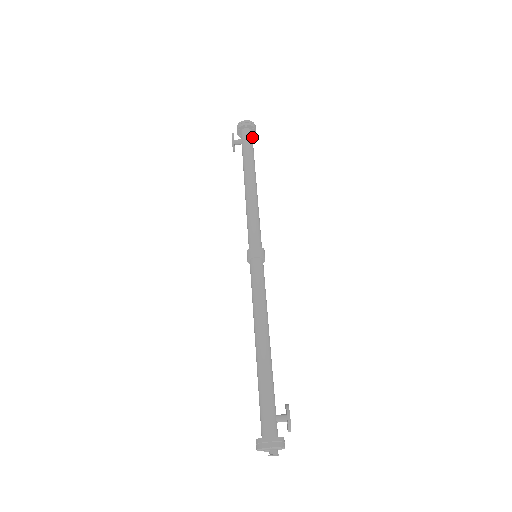
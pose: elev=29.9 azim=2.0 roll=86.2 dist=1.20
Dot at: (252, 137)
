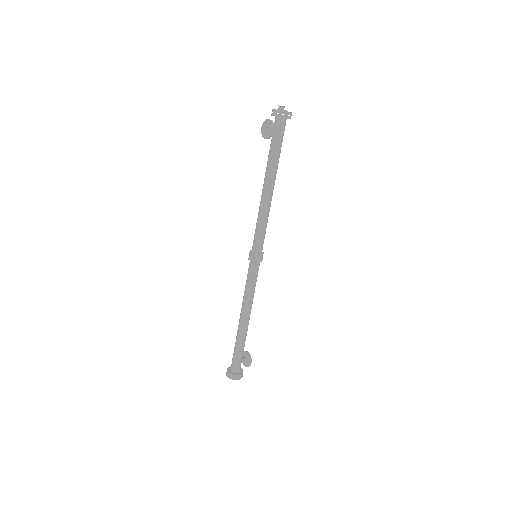
Dot at: (284, 127)
